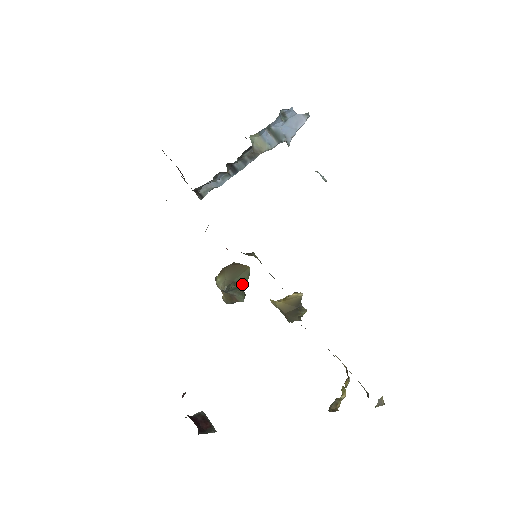
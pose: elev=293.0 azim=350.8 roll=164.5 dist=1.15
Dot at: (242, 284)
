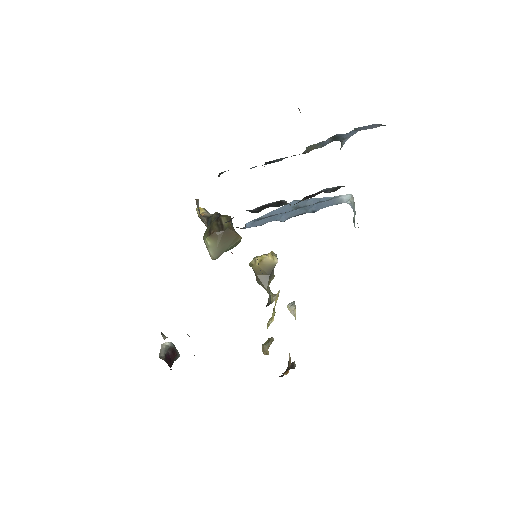
Dot at: occluded
